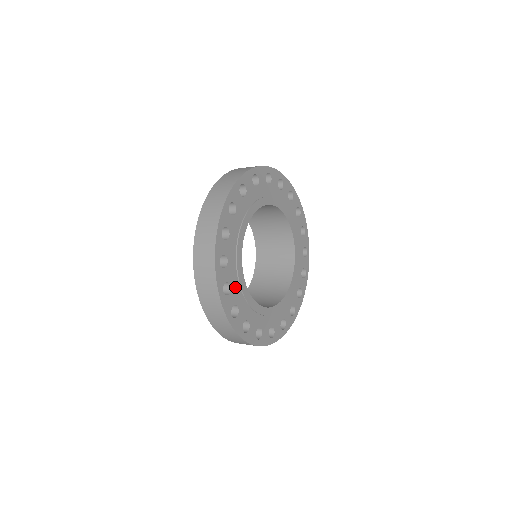
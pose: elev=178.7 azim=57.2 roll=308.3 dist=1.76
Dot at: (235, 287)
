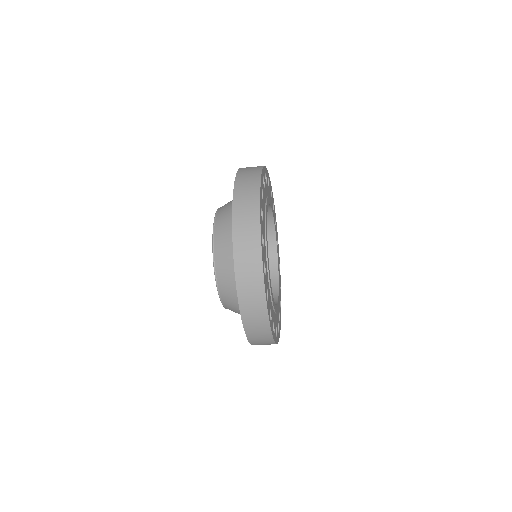
Dot at: (268, 292)
